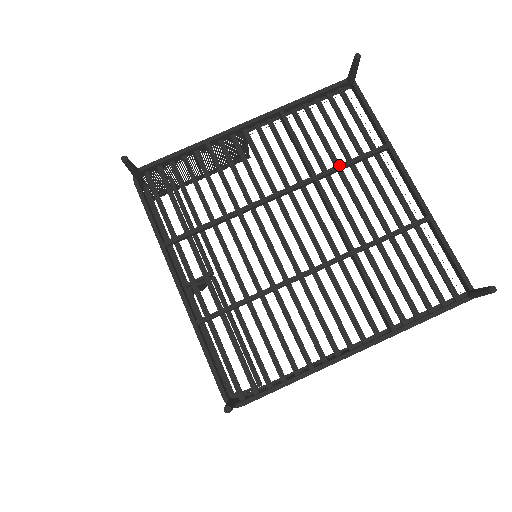
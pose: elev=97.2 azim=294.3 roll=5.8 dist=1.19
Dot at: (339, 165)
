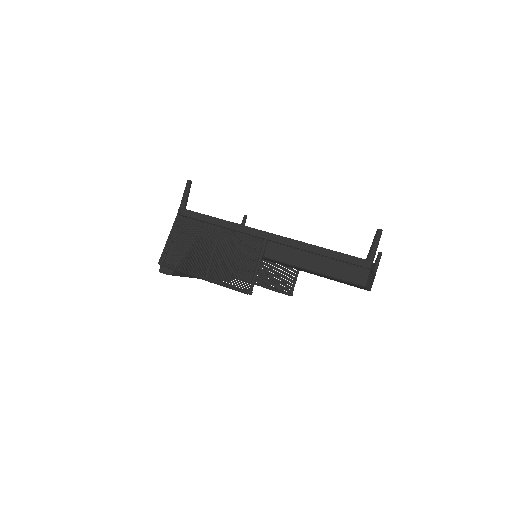
Dot at: occluded
